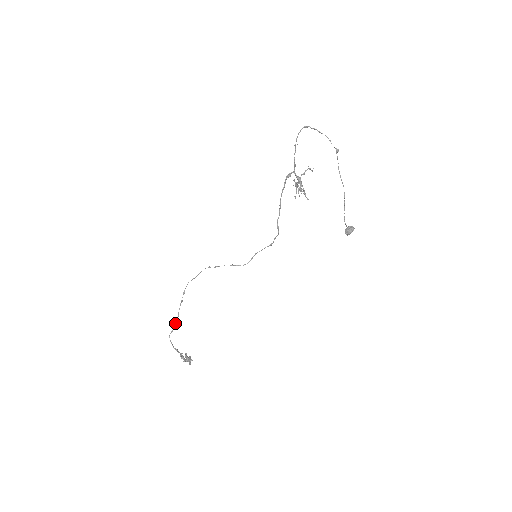
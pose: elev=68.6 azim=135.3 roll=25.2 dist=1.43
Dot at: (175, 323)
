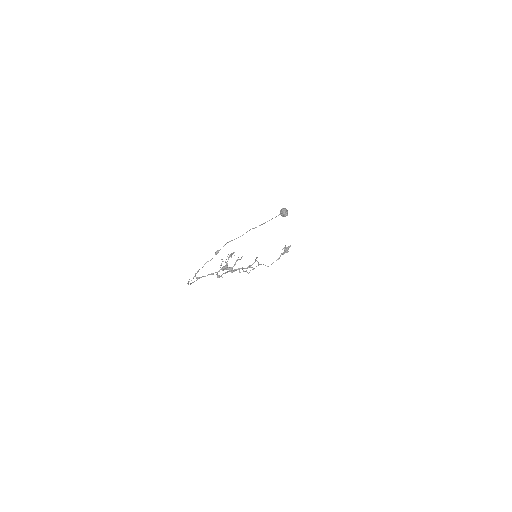
Dot at: occluded
